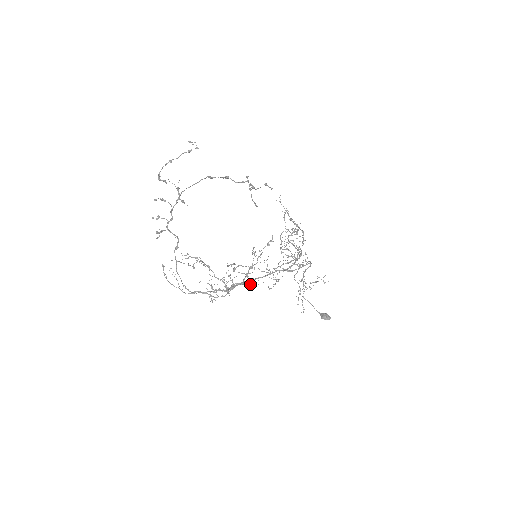
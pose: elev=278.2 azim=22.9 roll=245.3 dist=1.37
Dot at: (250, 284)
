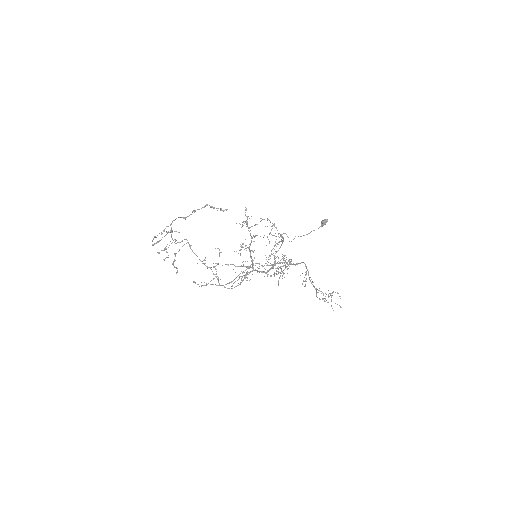
Dot at: (268, 270)
